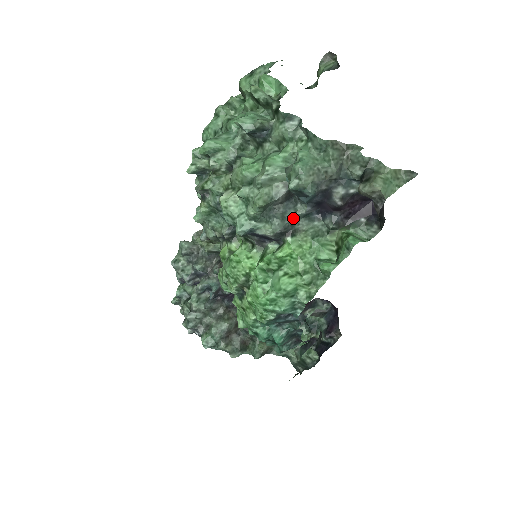
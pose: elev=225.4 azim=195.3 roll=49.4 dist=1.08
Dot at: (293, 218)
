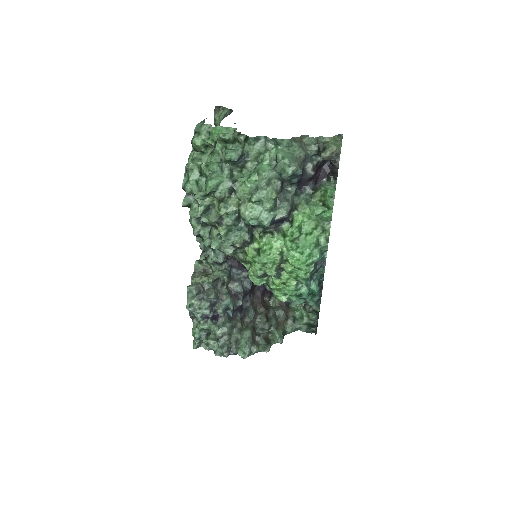
Dot at: (291, 198)
